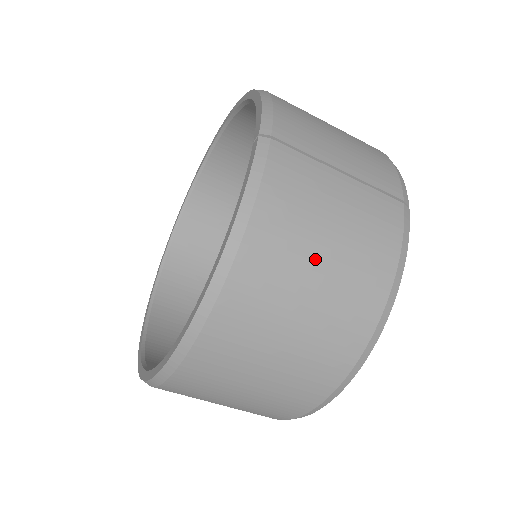
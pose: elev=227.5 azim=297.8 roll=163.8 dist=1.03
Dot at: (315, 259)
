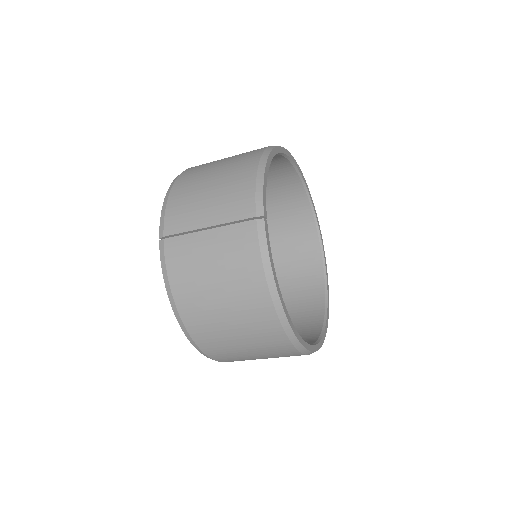
Dot at: (214, 293)
